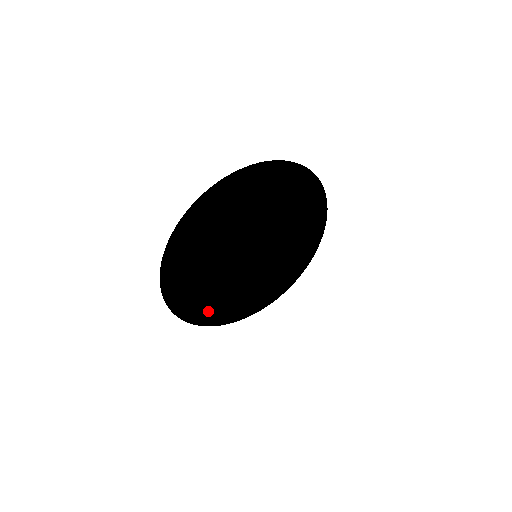
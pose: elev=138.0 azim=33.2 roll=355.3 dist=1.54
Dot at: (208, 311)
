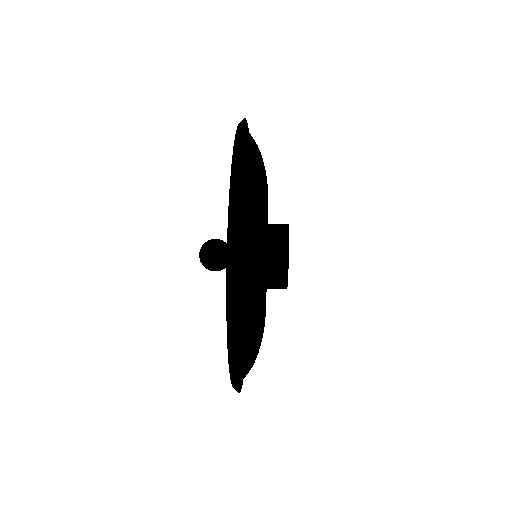
Dot at: (255, 290)
